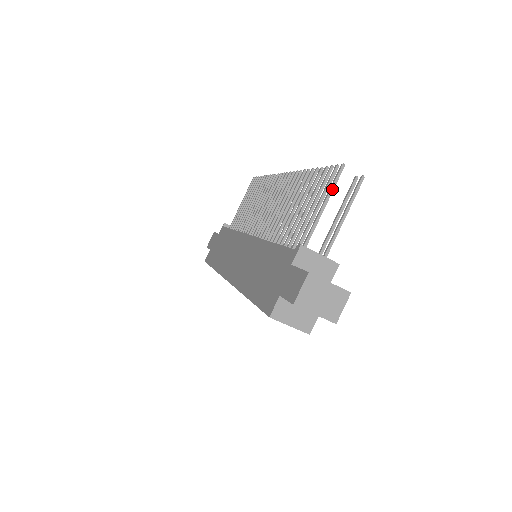
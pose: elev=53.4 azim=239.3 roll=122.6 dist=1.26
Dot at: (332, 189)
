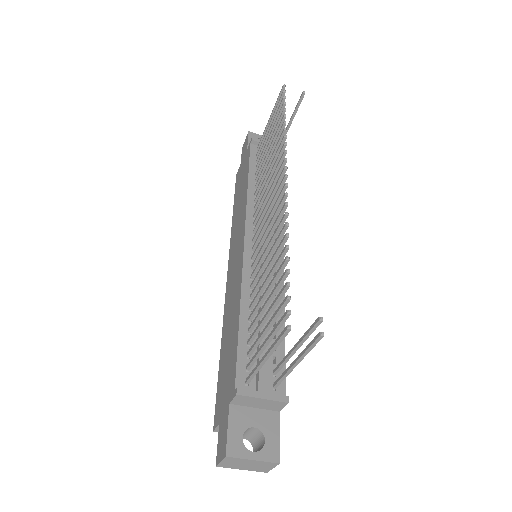
Dot at: (276, 346)
